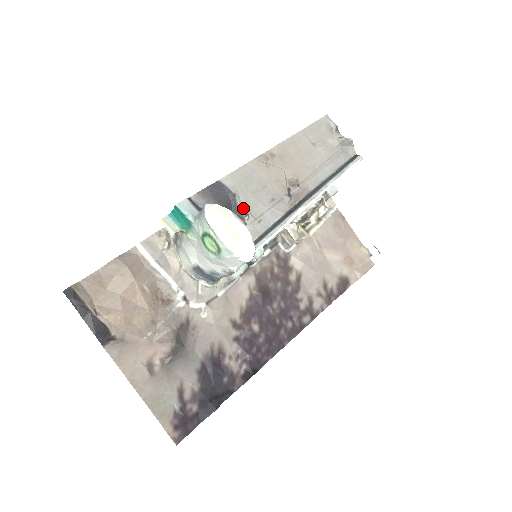
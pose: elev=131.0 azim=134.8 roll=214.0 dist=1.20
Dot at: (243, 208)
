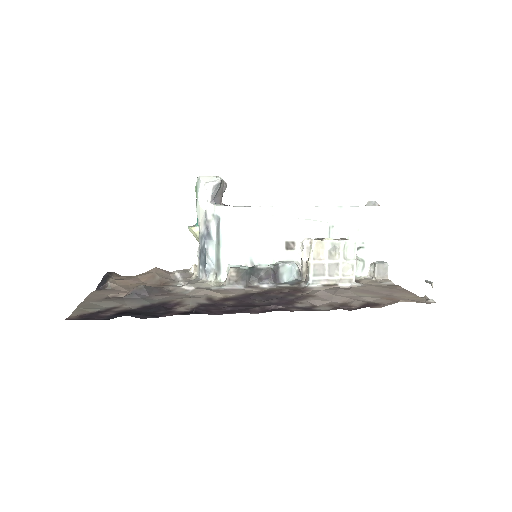
Dot at: occluded
